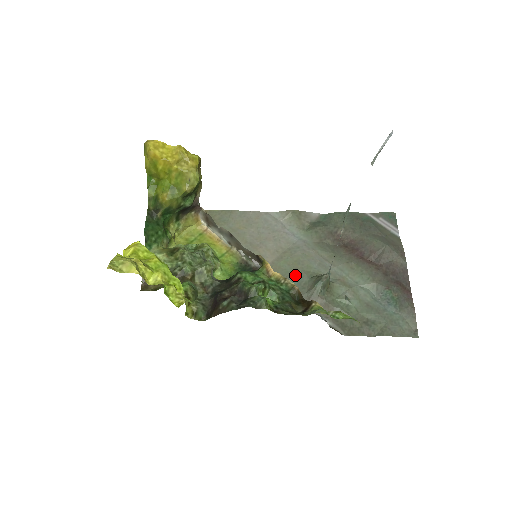
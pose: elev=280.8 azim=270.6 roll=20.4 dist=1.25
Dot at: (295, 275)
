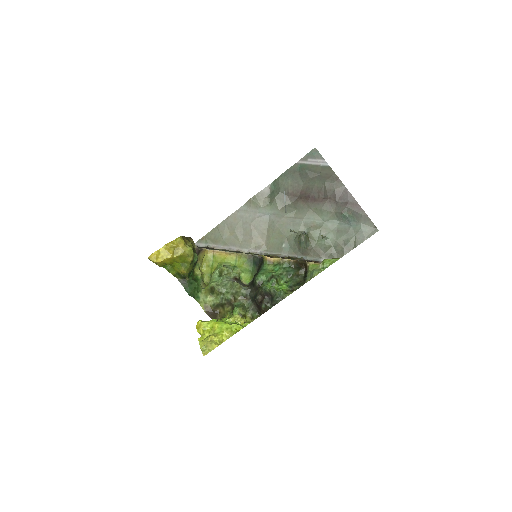
Dot at: (285, 243)
